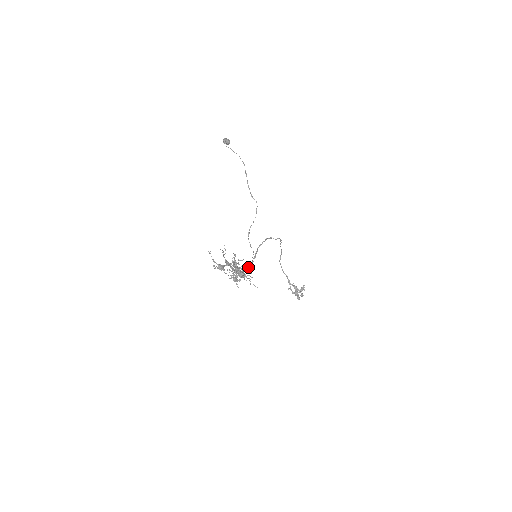
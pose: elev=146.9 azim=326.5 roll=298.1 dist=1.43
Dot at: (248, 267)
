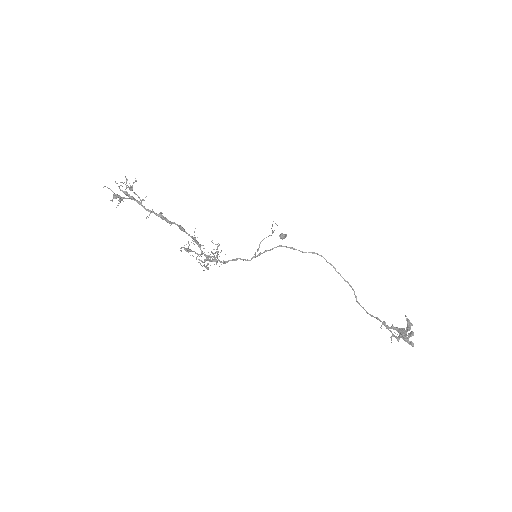
Dot at: (211, 241)
